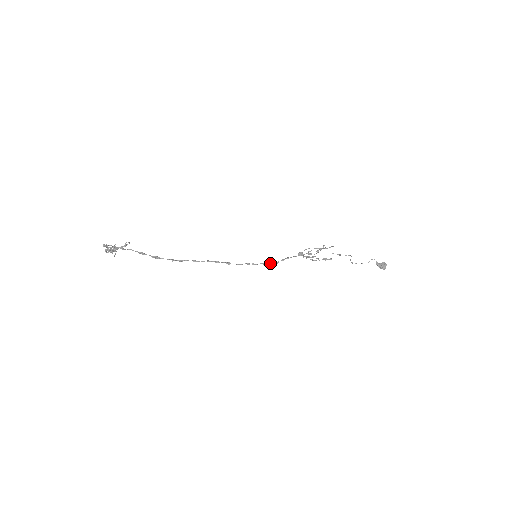
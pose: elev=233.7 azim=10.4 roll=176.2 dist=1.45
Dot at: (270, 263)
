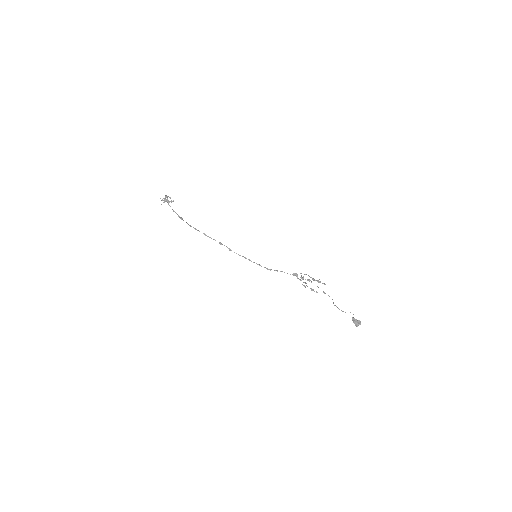
Dot at: (264, 267)
